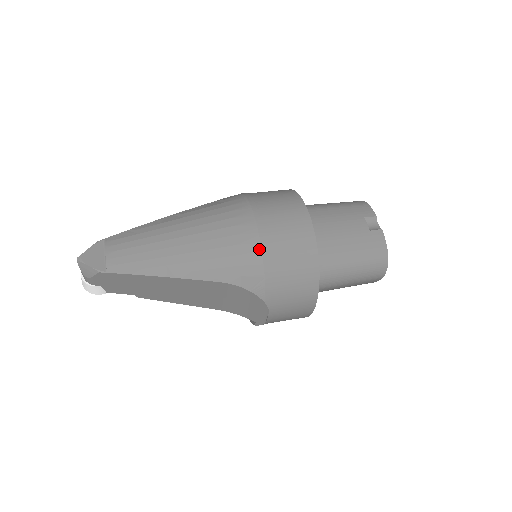
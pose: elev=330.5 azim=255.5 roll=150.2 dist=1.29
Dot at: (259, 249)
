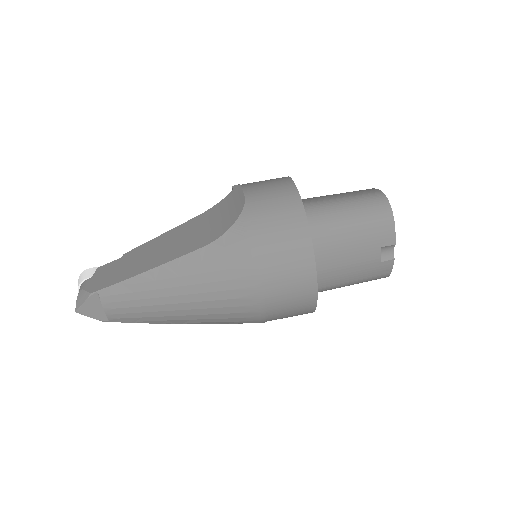
Dot at: (258, 316)
